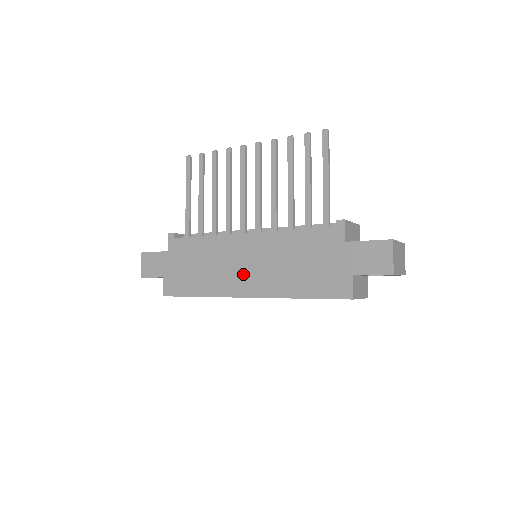
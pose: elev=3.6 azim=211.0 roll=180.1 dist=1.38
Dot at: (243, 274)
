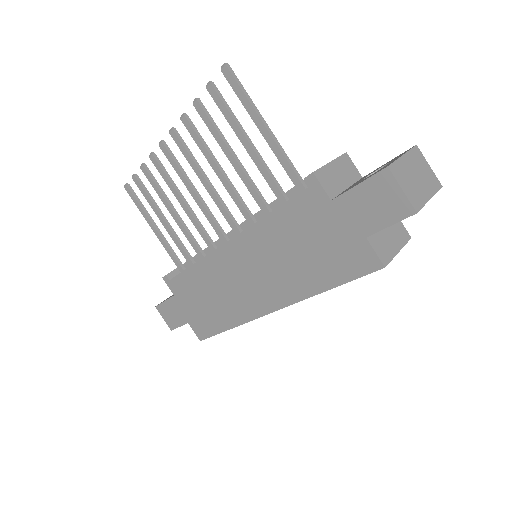
Dot at: (252, 289)
